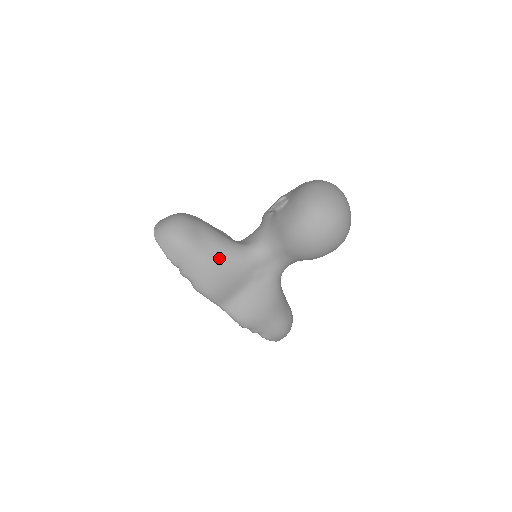
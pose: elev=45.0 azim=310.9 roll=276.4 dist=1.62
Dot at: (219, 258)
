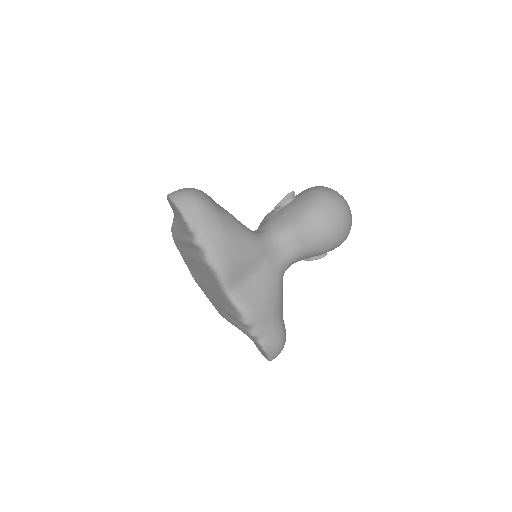
Dot at: (237, 231)
